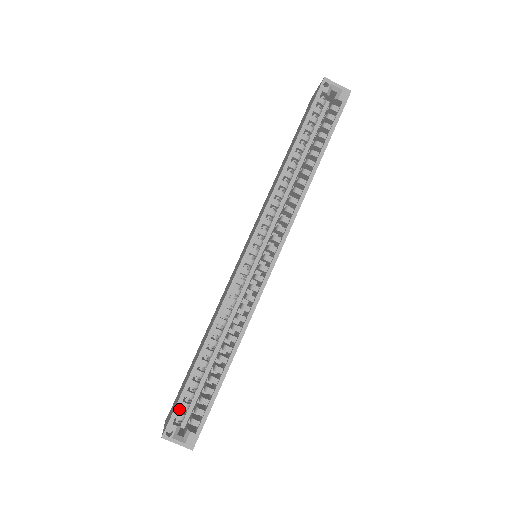
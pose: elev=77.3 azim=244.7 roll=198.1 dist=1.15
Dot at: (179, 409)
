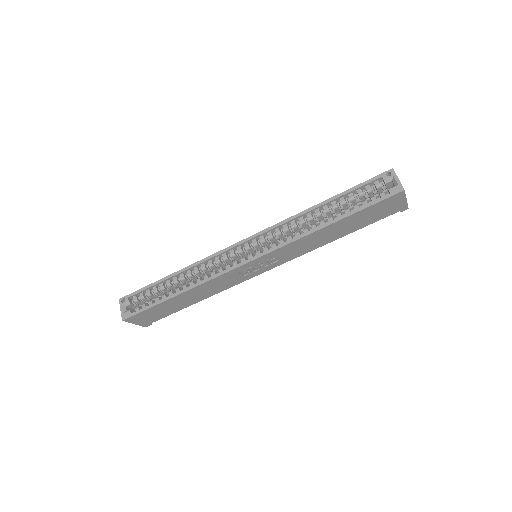
Dot at: occluded
